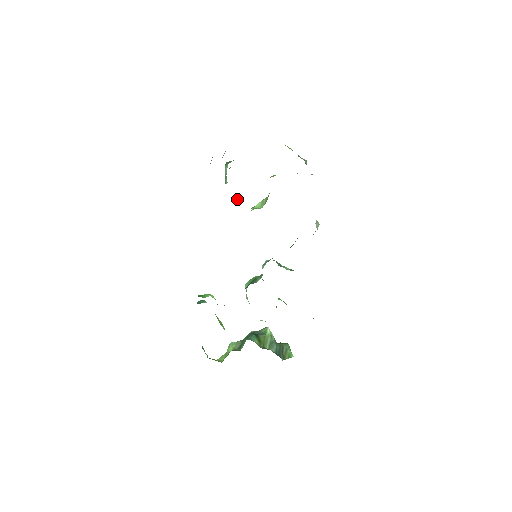
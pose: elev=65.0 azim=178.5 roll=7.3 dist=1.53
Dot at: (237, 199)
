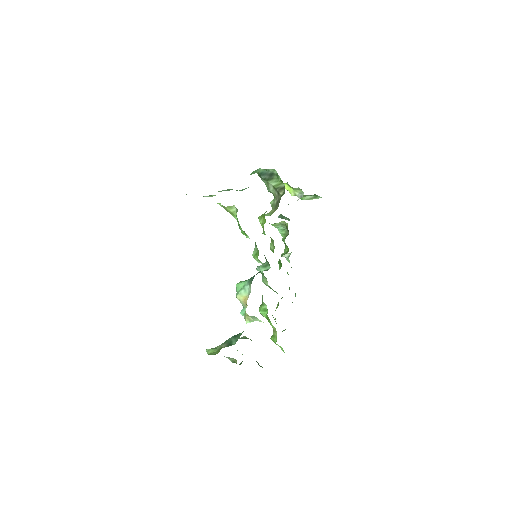
Dot at: occluded
